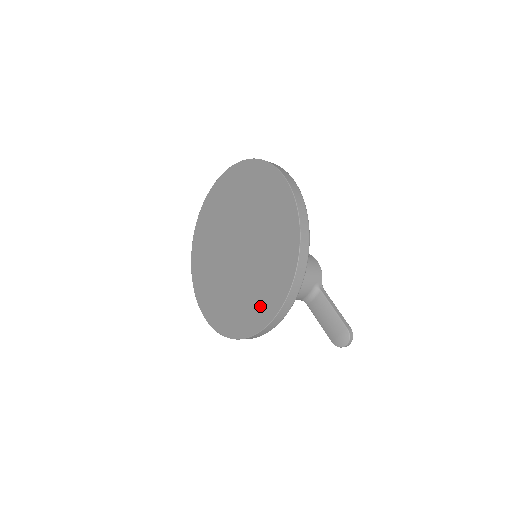
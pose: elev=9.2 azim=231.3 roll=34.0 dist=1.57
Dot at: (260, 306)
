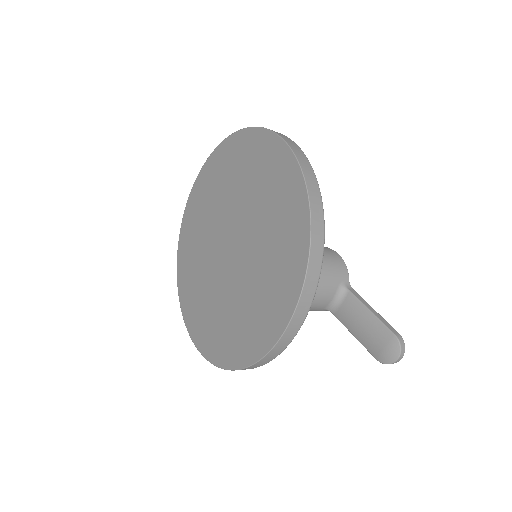
Dot at: (267, 313)
